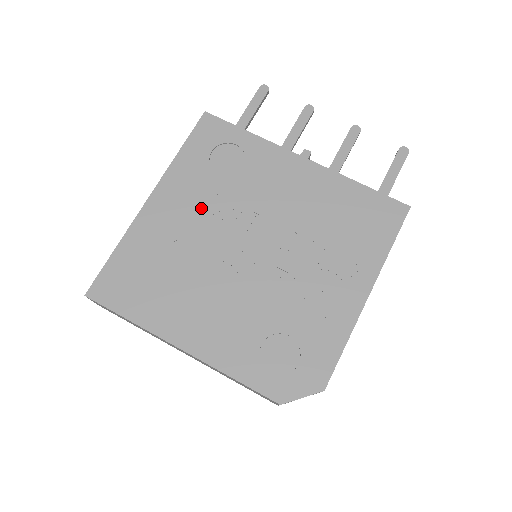
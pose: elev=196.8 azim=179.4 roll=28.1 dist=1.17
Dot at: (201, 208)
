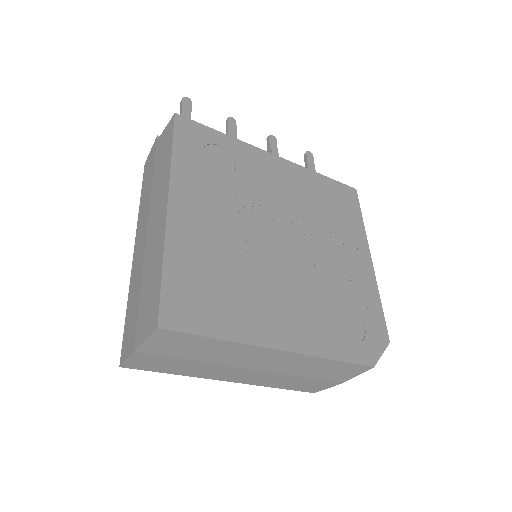
Dot at: (223, 207)
